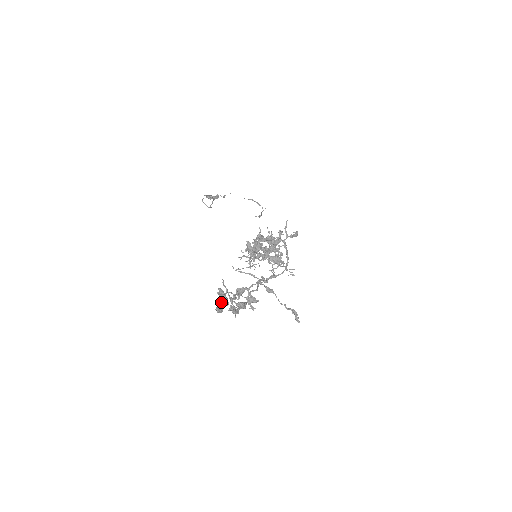
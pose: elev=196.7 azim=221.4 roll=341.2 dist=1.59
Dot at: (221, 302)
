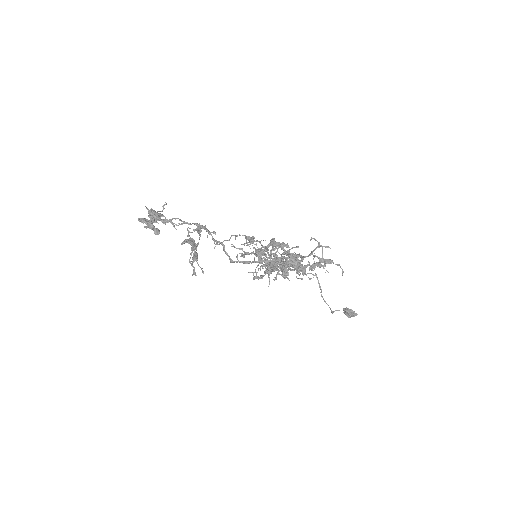
Dot at: occluded
